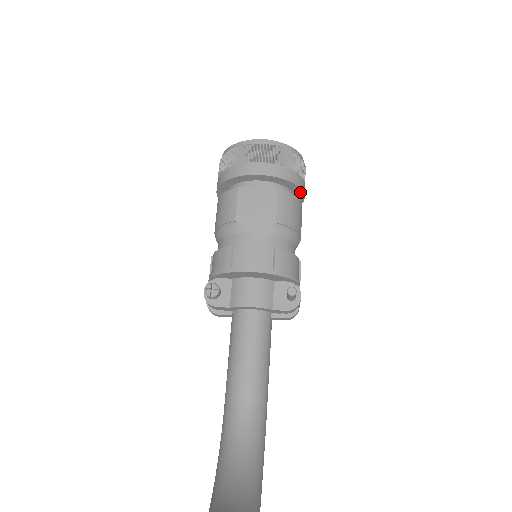
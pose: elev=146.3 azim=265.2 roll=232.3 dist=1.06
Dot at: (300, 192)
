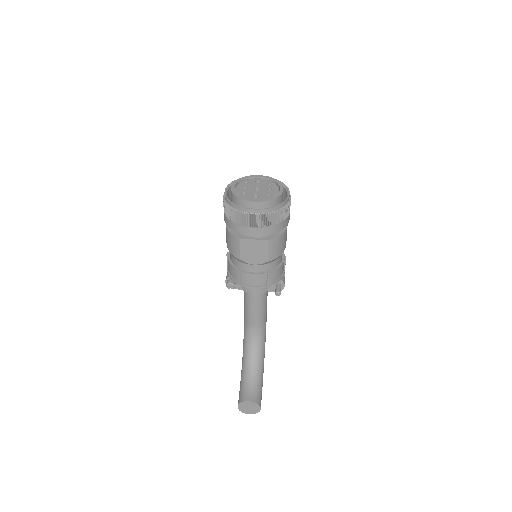
Dot at: occluded
